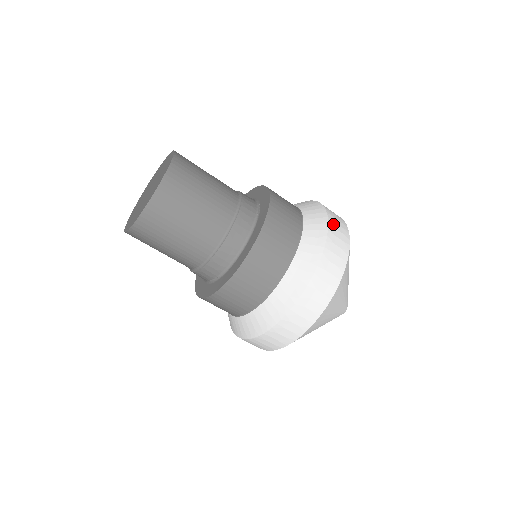
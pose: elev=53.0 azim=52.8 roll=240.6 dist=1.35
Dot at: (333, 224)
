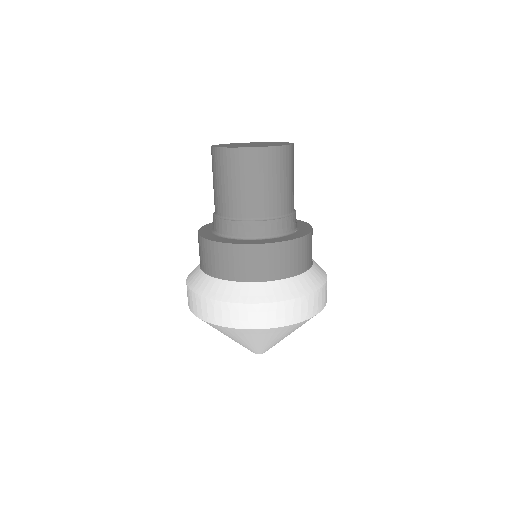
Dot at: (326, 287)
